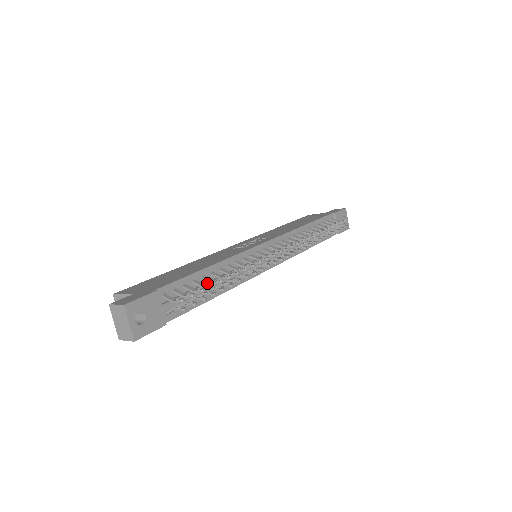
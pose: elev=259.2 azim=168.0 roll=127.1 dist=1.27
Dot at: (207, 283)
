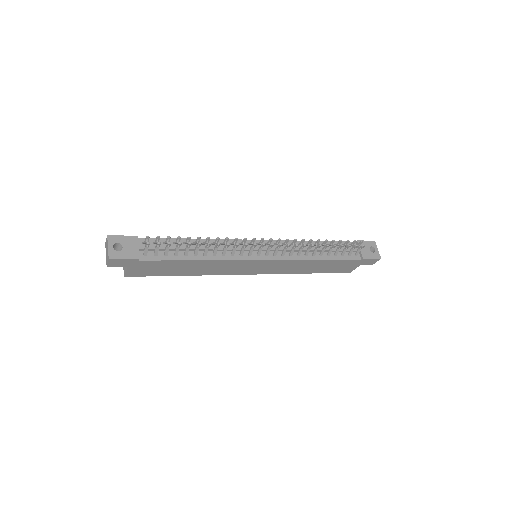
Dot at: (185, 246)
